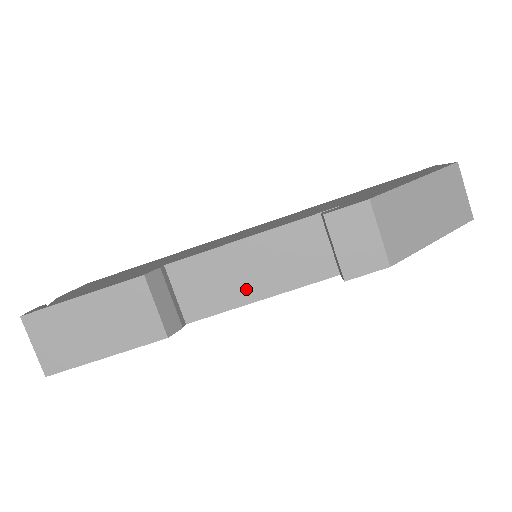
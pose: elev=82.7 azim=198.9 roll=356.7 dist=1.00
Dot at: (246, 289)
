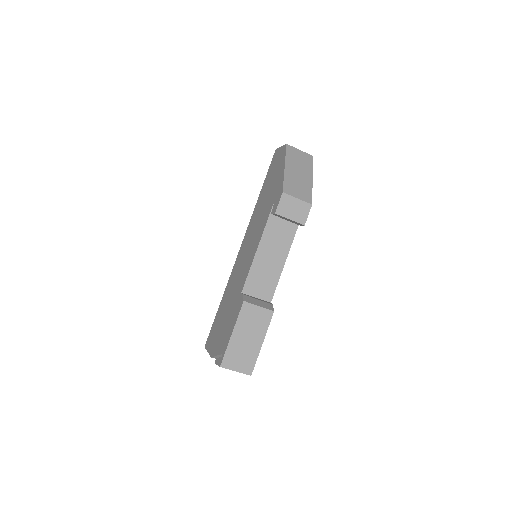
Dot at: (276, 267)
